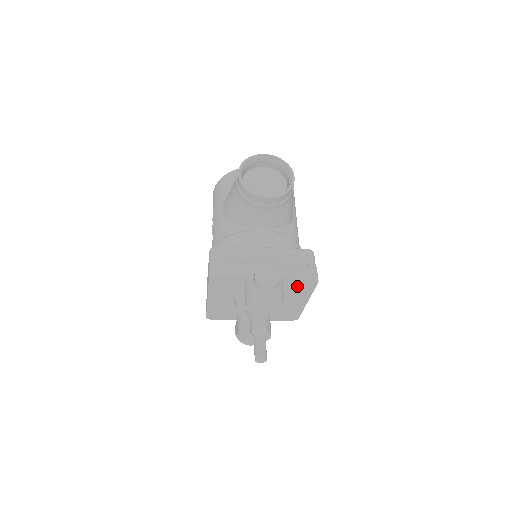
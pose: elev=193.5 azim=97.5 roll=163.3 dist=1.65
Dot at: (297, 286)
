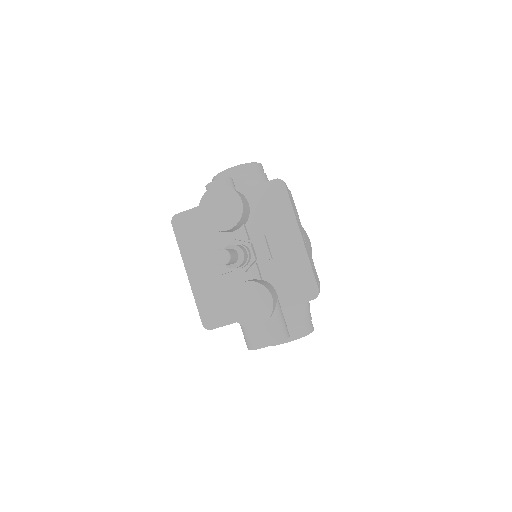
Dot at: (267, 202)
